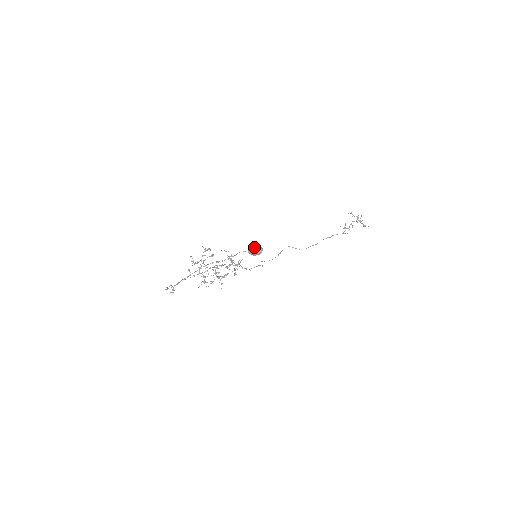
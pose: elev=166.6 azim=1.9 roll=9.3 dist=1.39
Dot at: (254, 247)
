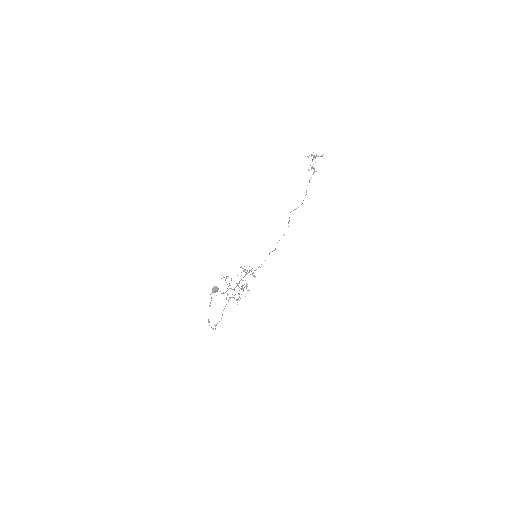
Dot at: (212, 289)
